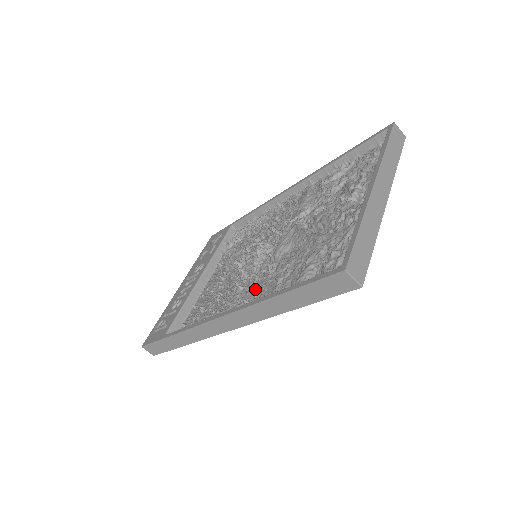
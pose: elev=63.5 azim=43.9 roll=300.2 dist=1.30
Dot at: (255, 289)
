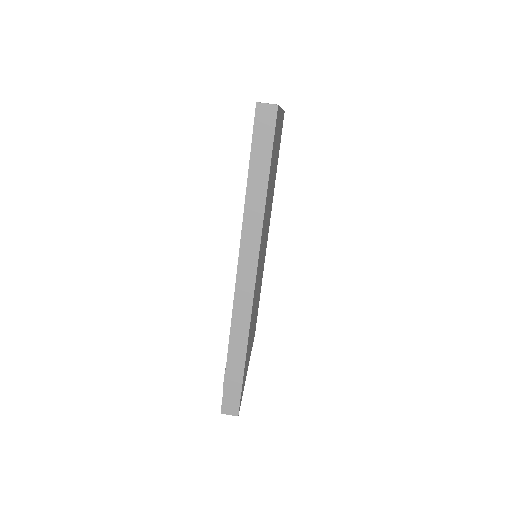
Dot at: occluded
